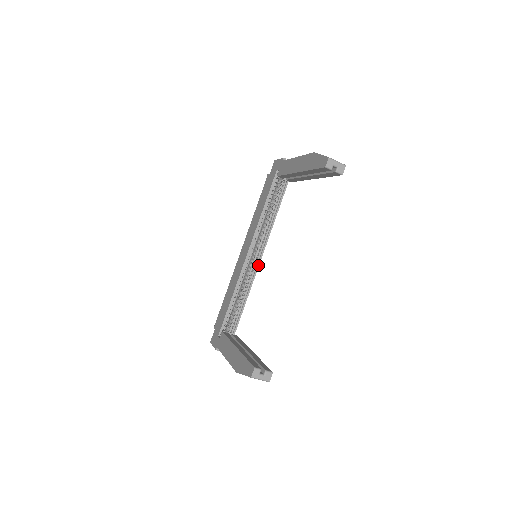
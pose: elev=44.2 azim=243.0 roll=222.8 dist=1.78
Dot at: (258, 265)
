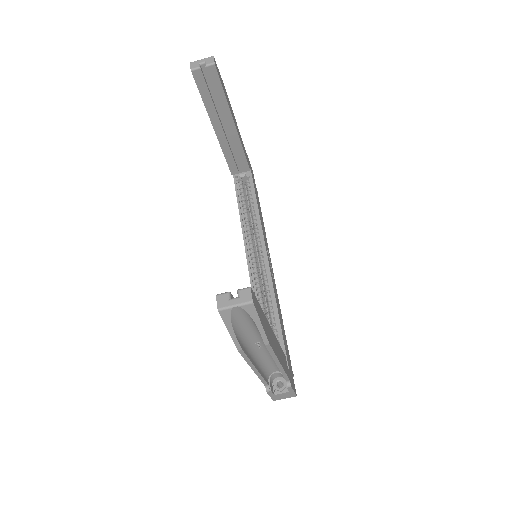
Dot at: (268, 266)
